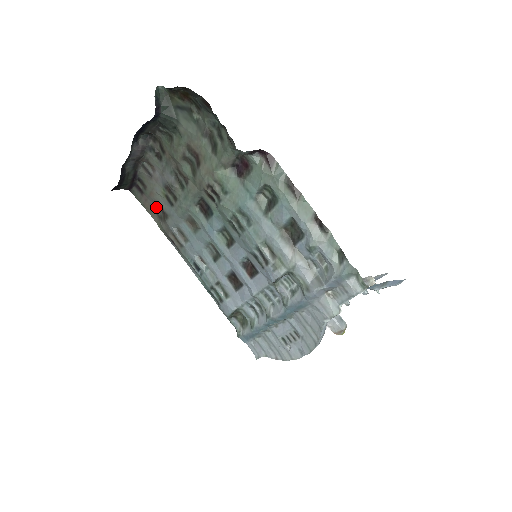
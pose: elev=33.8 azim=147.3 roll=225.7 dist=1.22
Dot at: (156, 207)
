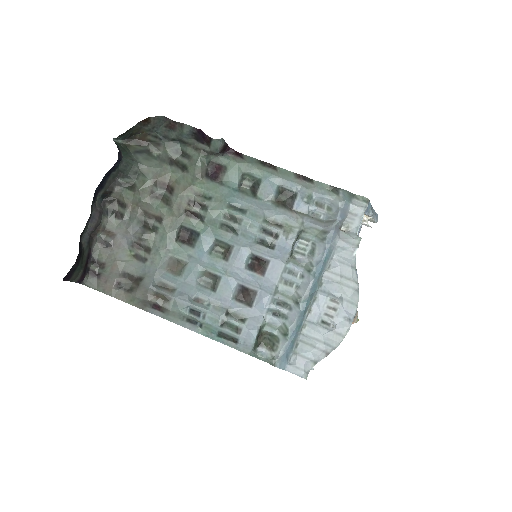
Dot at: (122, 281)
